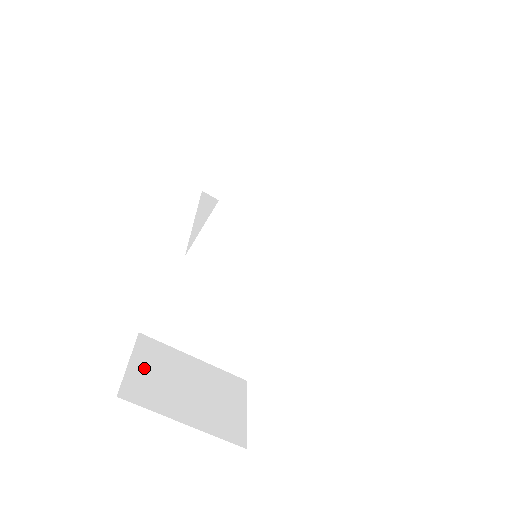
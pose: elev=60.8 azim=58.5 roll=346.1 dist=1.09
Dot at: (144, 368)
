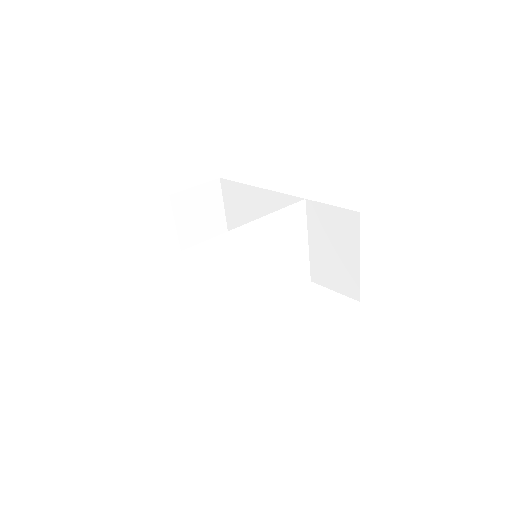
Dot at: occluded
